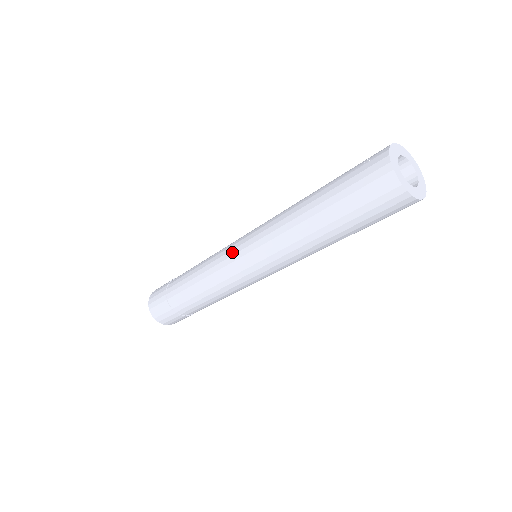
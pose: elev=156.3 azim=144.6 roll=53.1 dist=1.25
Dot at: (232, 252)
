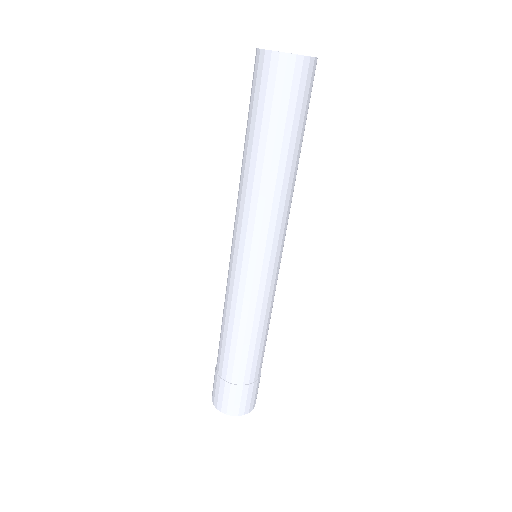
Dot at: (230, 265)
